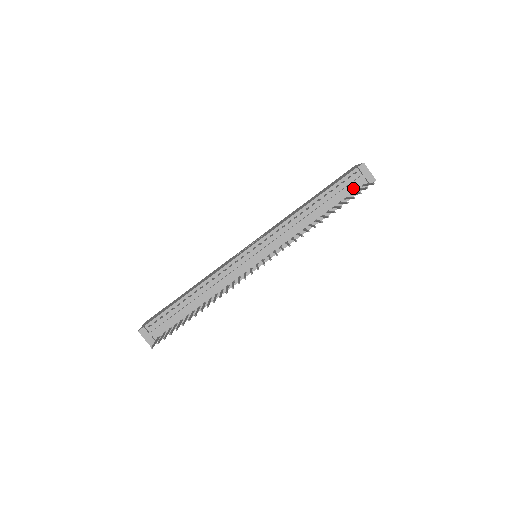
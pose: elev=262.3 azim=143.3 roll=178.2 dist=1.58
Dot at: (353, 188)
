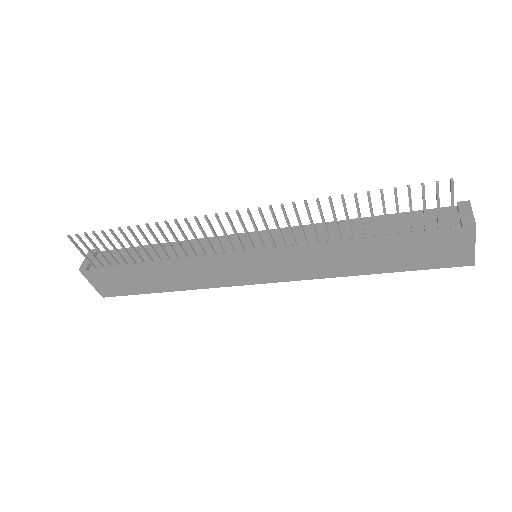
Dot at: (433, 224)
